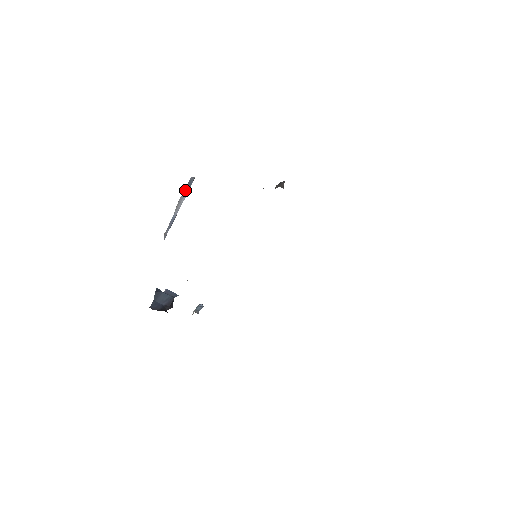
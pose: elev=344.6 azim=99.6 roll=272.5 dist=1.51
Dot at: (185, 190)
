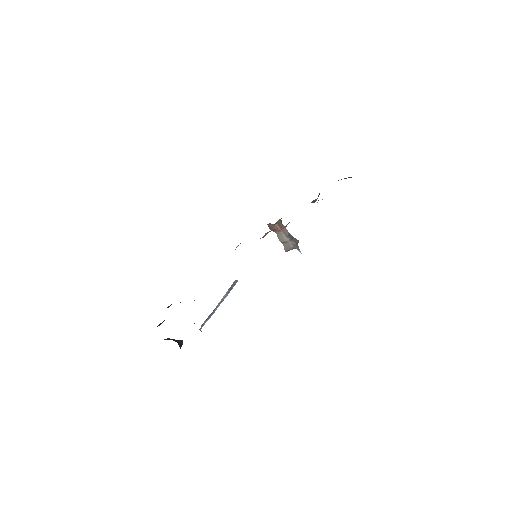
Dot at: (228, 290)
